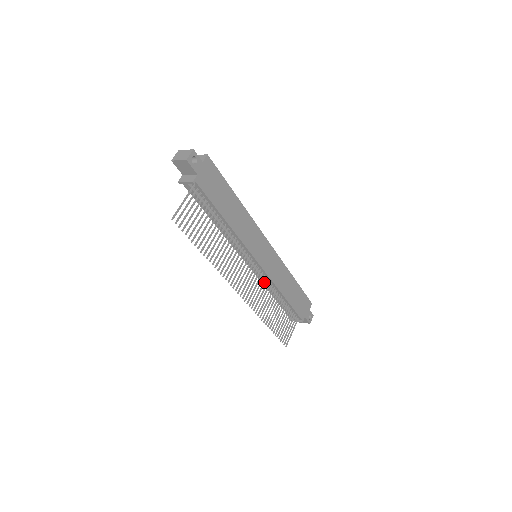
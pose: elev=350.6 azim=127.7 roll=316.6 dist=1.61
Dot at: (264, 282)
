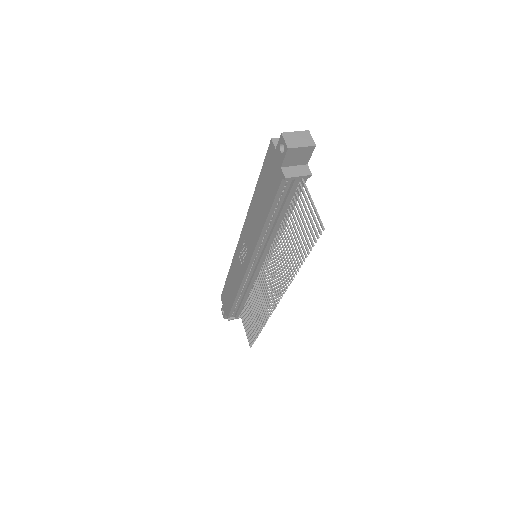
Dot at: (259, 283)
